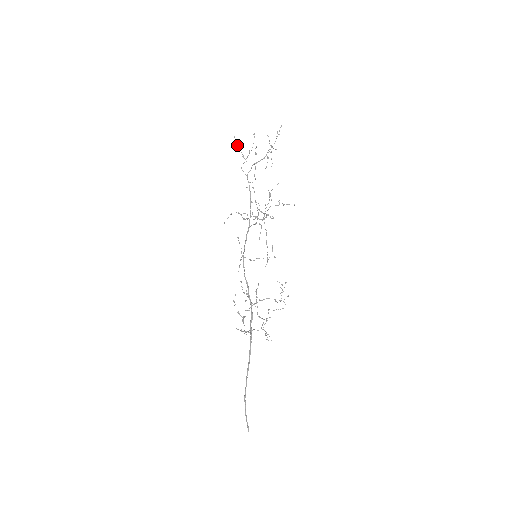
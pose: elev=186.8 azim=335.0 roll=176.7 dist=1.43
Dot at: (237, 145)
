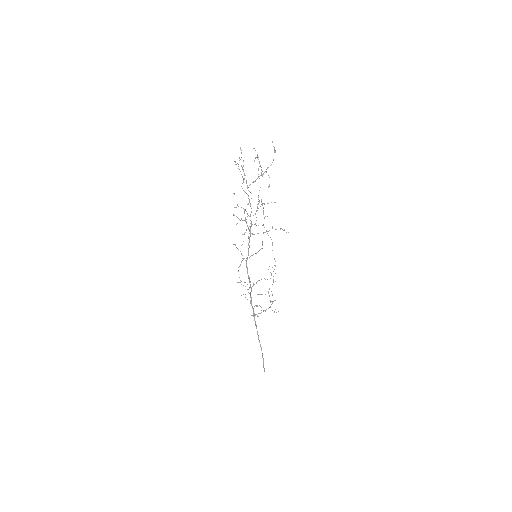
Dot at: occluded
